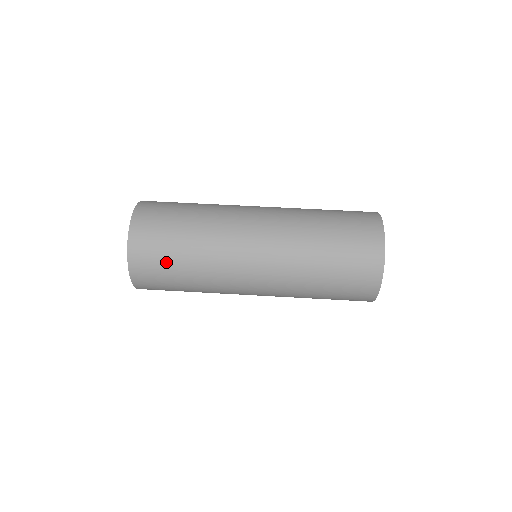
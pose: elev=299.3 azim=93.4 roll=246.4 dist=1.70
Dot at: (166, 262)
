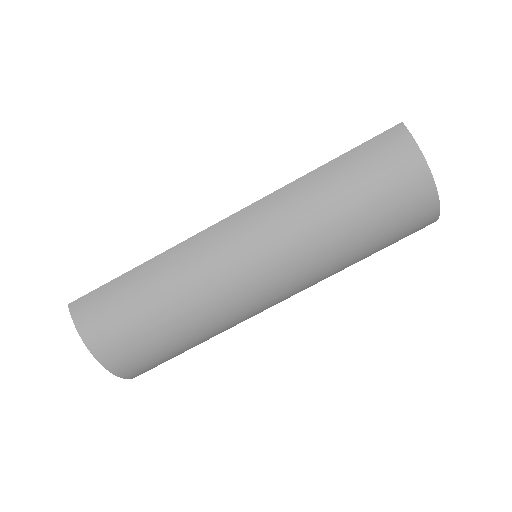
Dot at: (174, 356)
